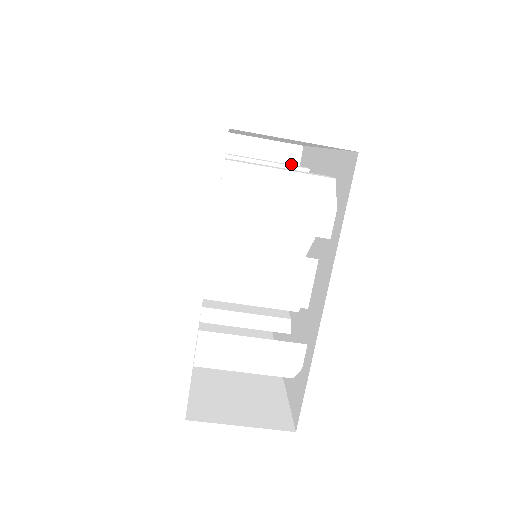
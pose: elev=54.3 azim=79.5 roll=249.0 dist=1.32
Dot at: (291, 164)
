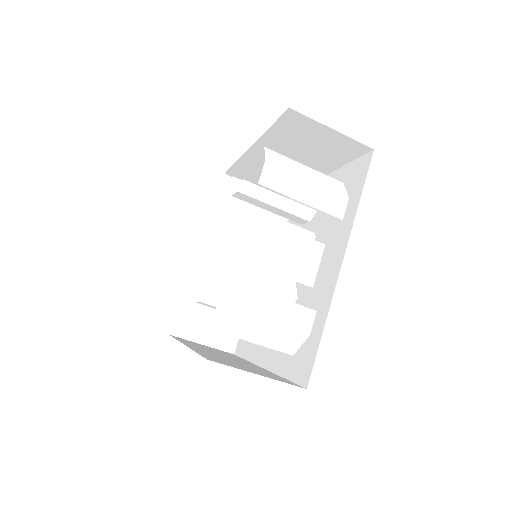
Dot at: occluded
